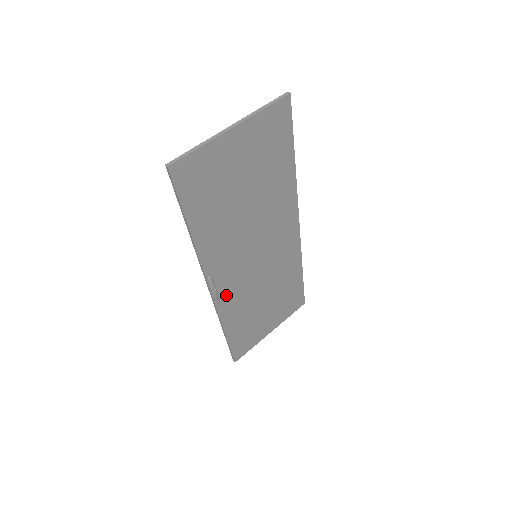
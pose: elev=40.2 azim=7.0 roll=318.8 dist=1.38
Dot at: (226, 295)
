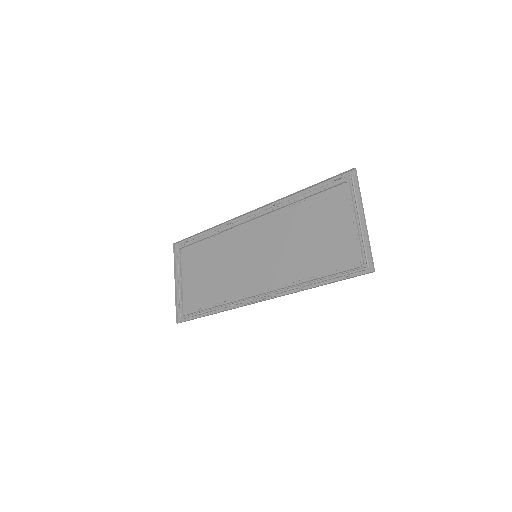
Dot at: (245, 294)
